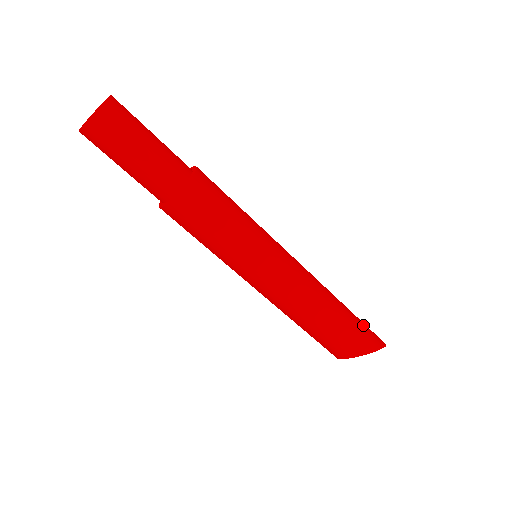
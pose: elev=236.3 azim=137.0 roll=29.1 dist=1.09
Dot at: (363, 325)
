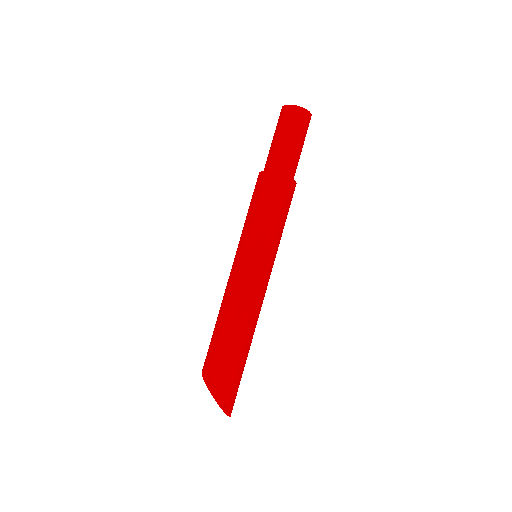
Dot at: (240, 376)
